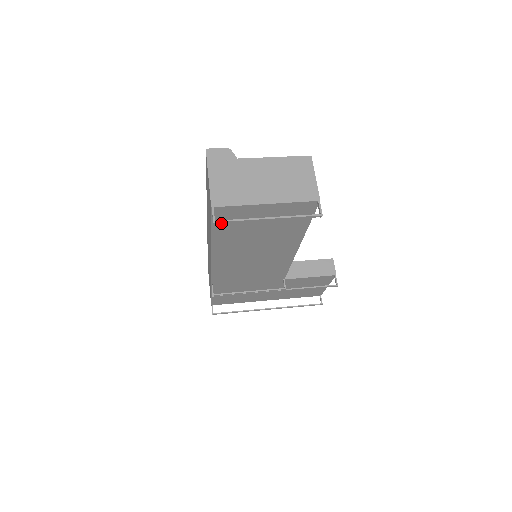
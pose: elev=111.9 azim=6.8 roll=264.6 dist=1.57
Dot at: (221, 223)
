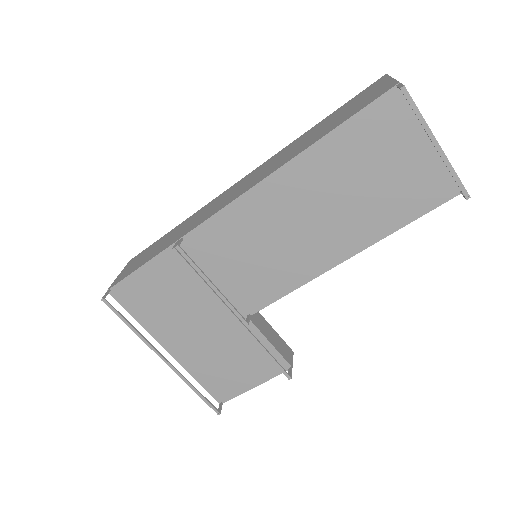
Dot at: (405, 96)
